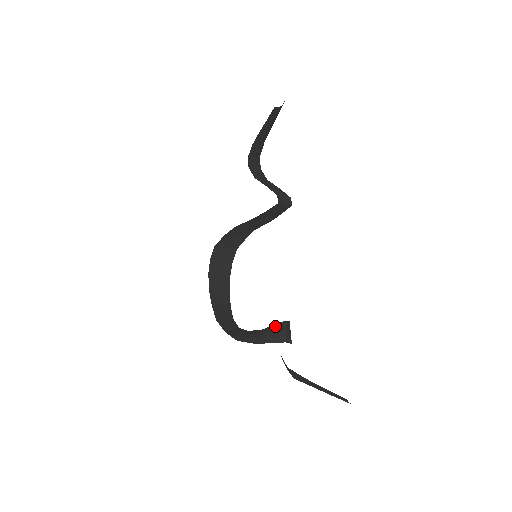
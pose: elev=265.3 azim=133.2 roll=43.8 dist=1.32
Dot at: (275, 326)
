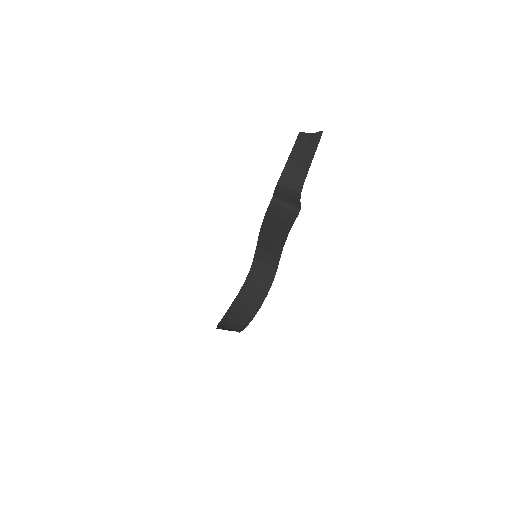
Dot at: occluded
